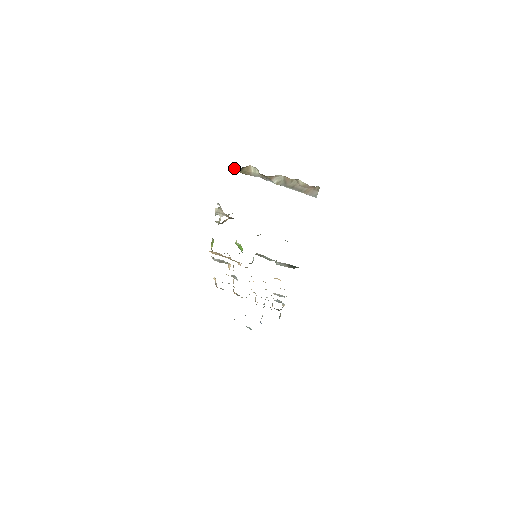
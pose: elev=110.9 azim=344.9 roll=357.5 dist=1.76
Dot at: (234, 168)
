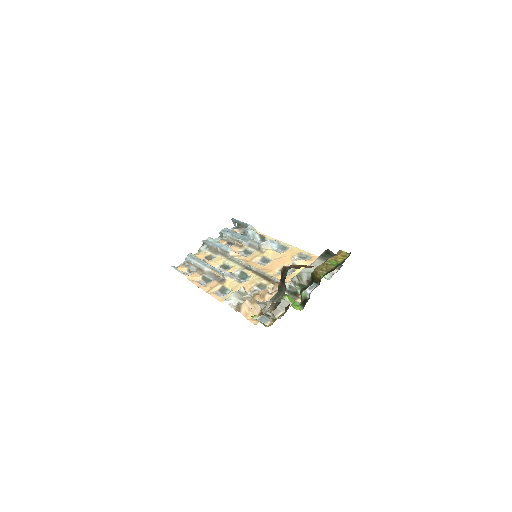
Dot at: occluded
